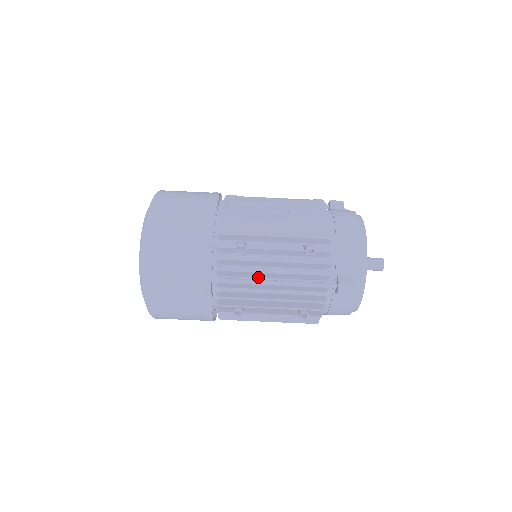
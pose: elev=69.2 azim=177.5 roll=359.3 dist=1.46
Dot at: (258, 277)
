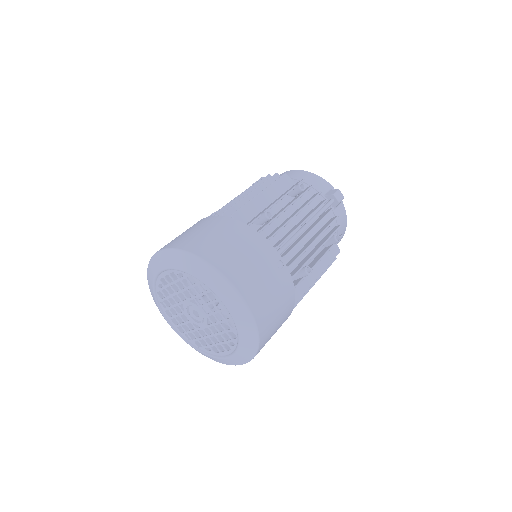
Dot at: (297, 227)
